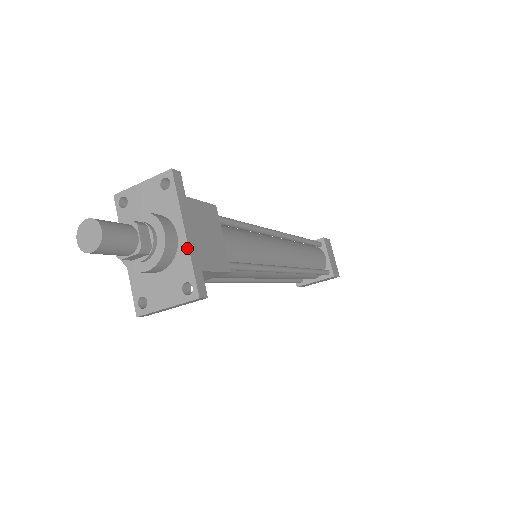
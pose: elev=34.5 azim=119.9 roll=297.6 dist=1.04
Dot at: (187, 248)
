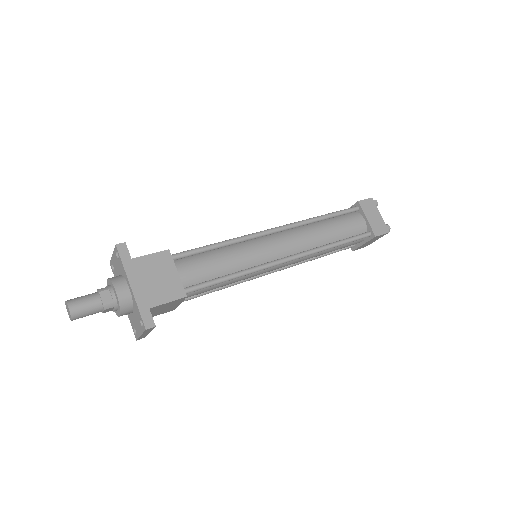
Dot at: (134, 297)
